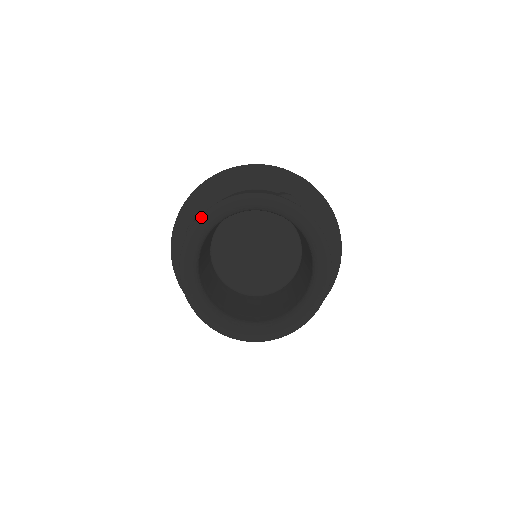
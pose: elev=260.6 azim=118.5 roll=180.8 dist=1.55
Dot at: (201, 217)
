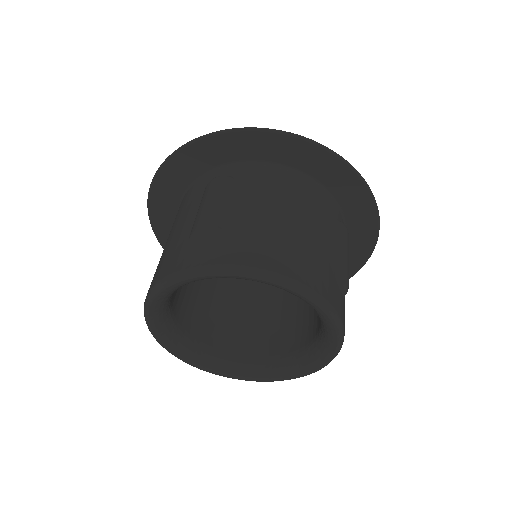
Dot at: (226, 270)
